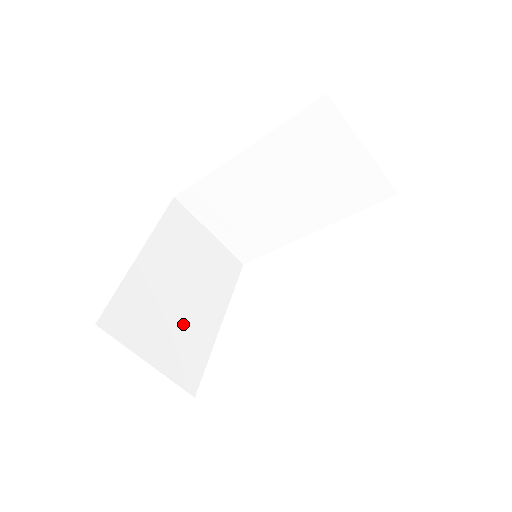
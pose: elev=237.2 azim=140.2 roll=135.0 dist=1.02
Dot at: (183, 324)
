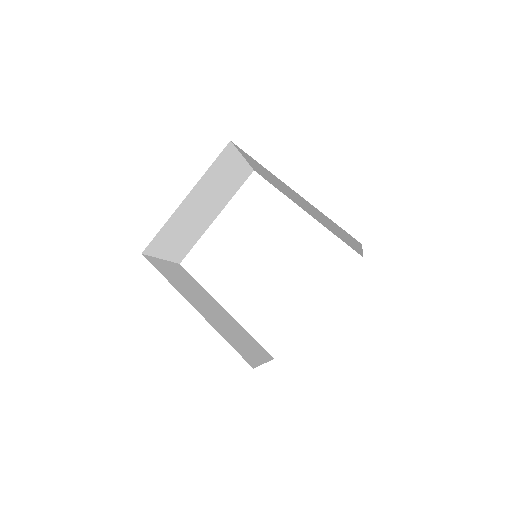
Dot at: (192, 230)
